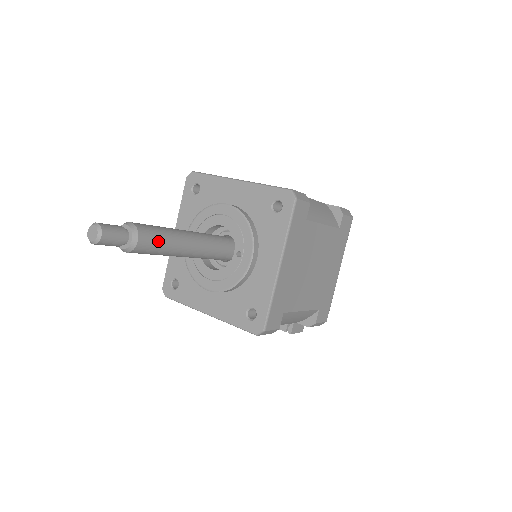
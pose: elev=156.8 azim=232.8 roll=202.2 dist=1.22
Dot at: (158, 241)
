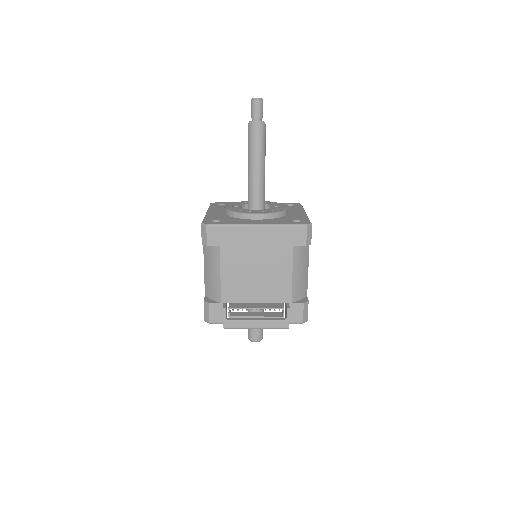
Dot at: (265, 141)
